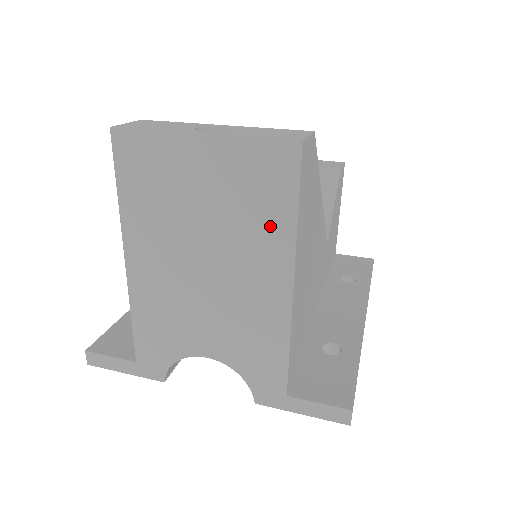
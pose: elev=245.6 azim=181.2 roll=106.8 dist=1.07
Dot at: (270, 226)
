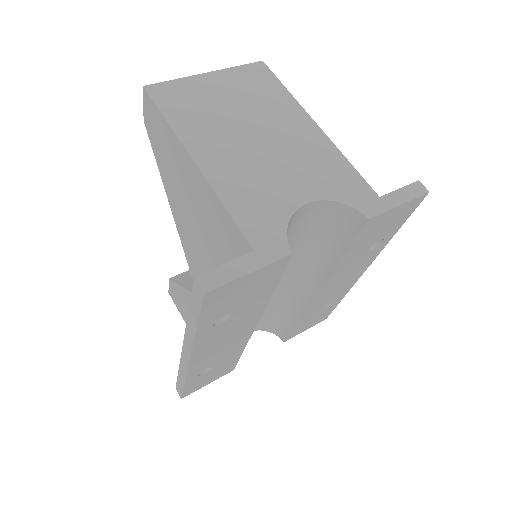
Dot at: (278, 99)
